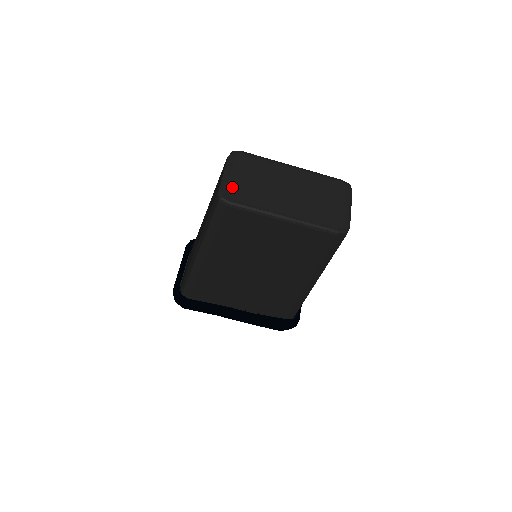
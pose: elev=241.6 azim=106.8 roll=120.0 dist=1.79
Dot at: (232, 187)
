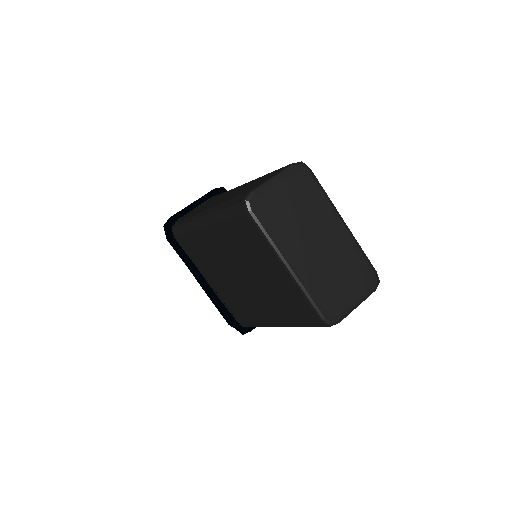
Dot at: (267, 198)
